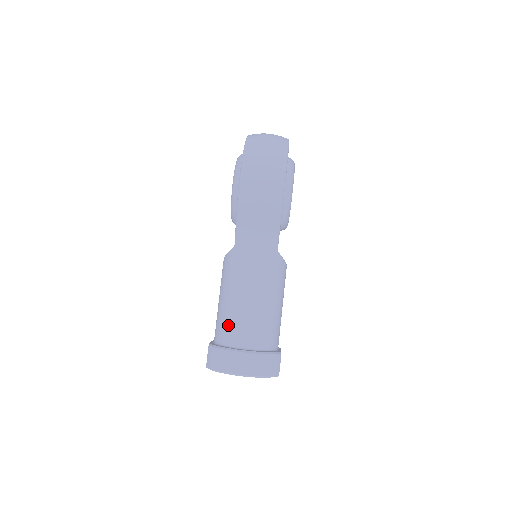
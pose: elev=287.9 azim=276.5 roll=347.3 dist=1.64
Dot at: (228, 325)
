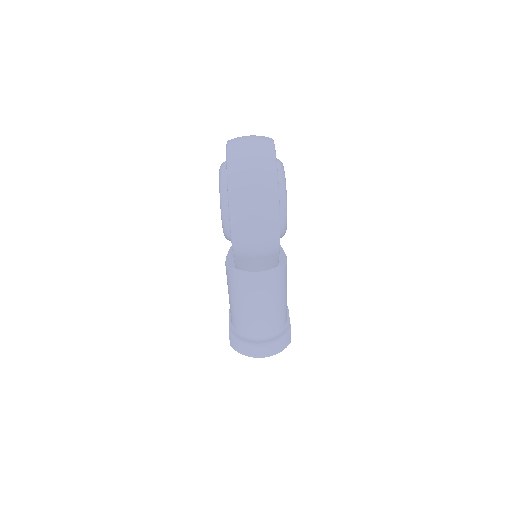
Dot at: (243, 324)
